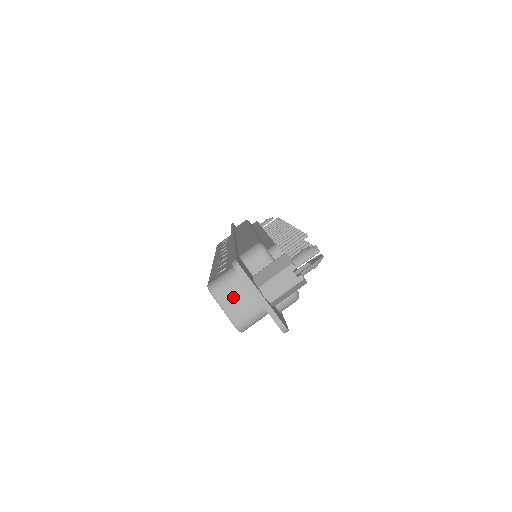
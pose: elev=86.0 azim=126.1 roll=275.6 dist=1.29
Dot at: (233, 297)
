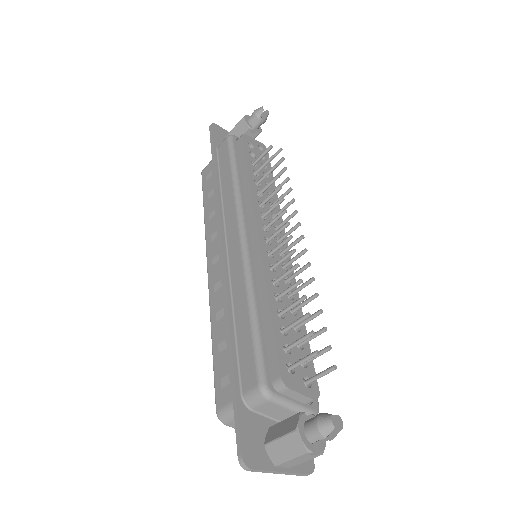
Dot at: occluded
